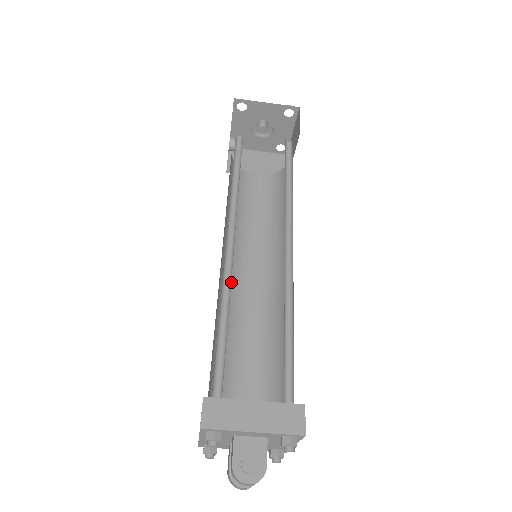
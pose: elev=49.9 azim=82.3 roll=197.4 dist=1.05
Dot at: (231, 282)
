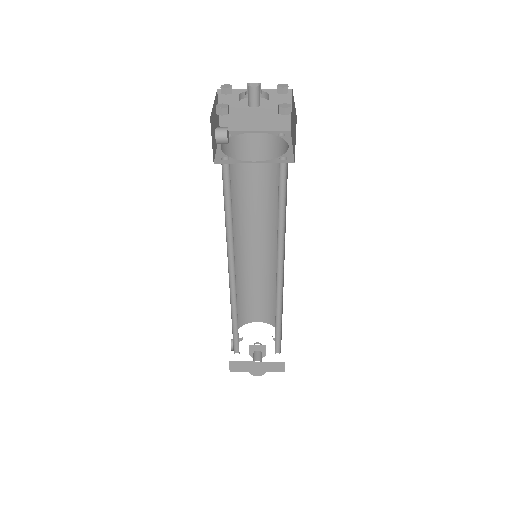
Dot at: (239, 254)
